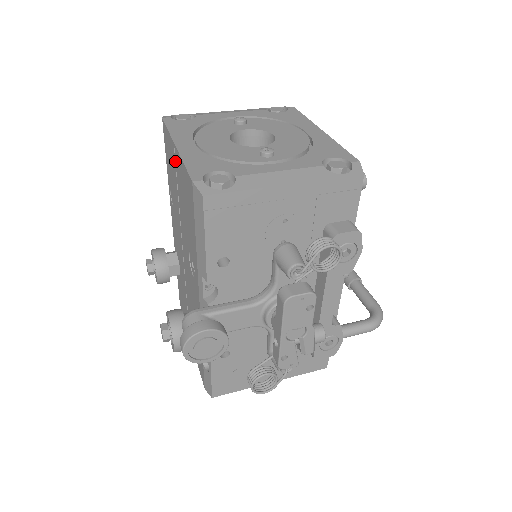
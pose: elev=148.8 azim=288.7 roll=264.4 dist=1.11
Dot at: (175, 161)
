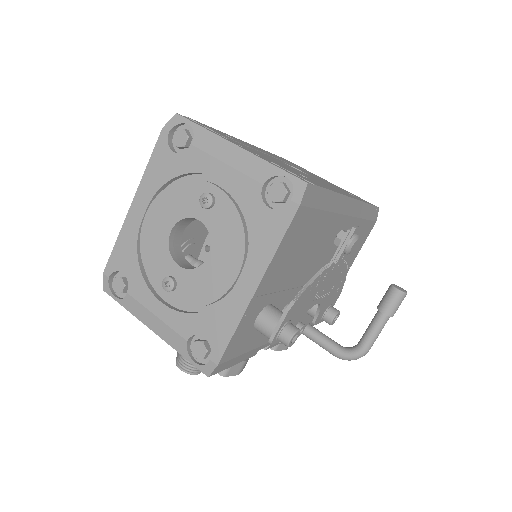
Dot at: occluded
